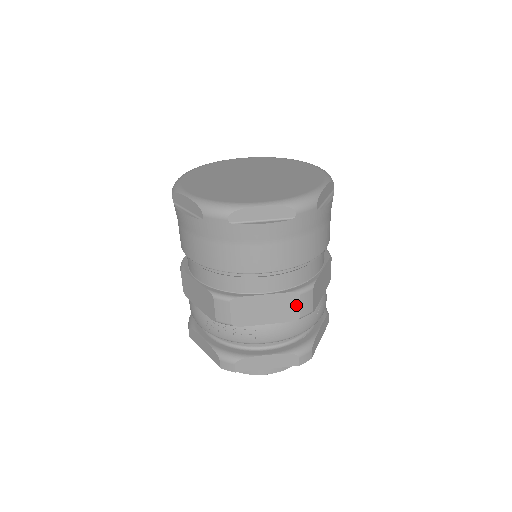
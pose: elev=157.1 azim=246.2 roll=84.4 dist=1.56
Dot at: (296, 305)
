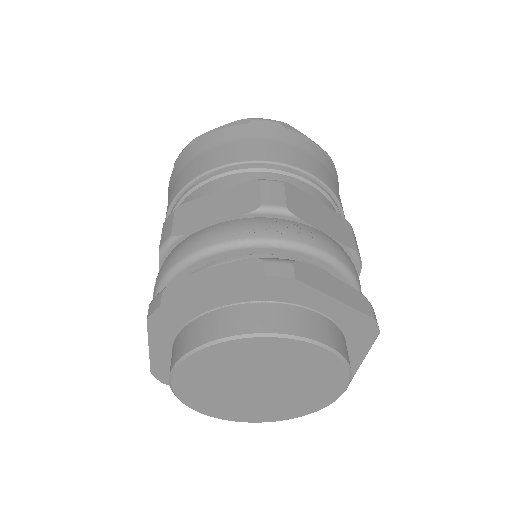
Dot at: (350, 233)
